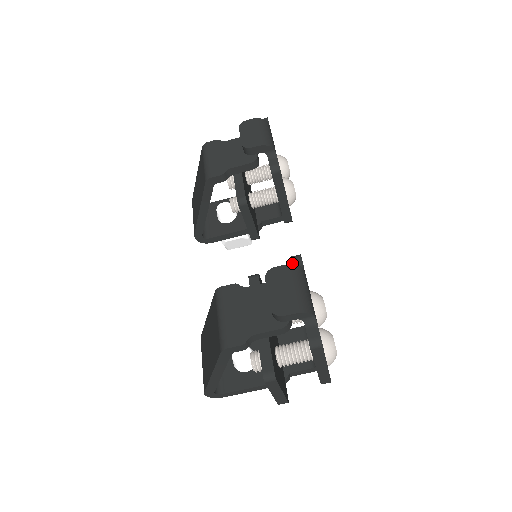
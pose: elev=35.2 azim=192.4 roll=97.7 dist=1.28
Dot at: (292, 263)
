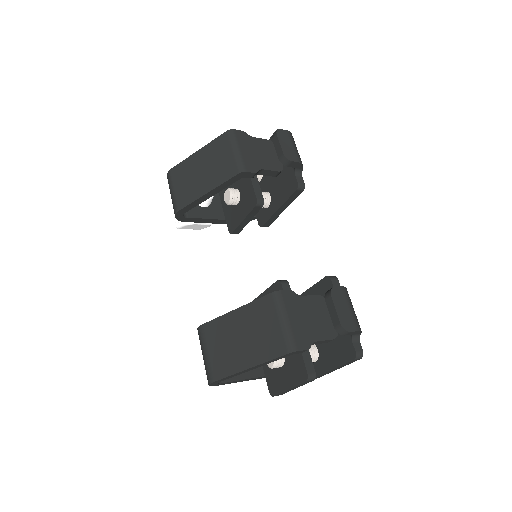
Dot at: (333, 283)
